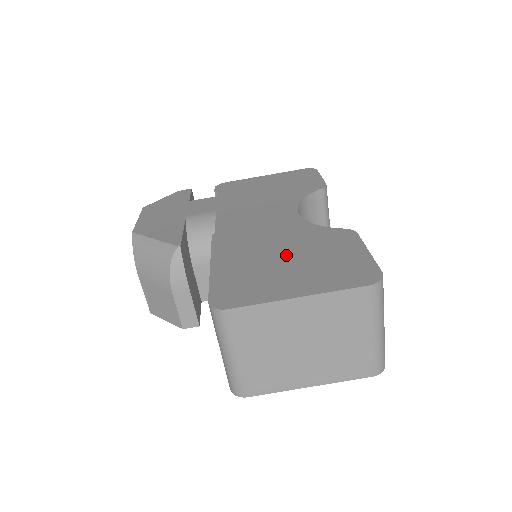
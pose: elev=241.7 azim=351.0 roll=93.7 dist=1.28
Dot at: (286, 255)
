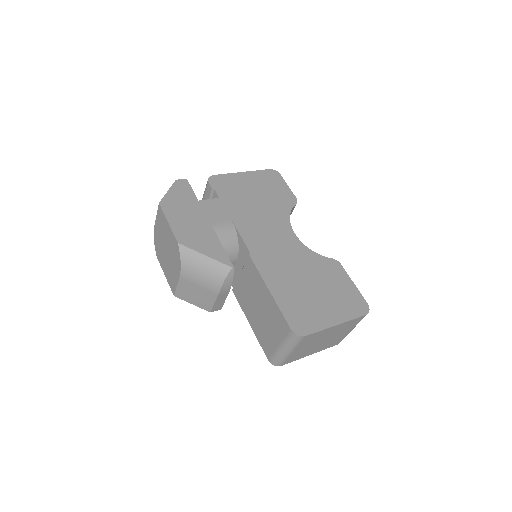
Dot at: (312, 284)
